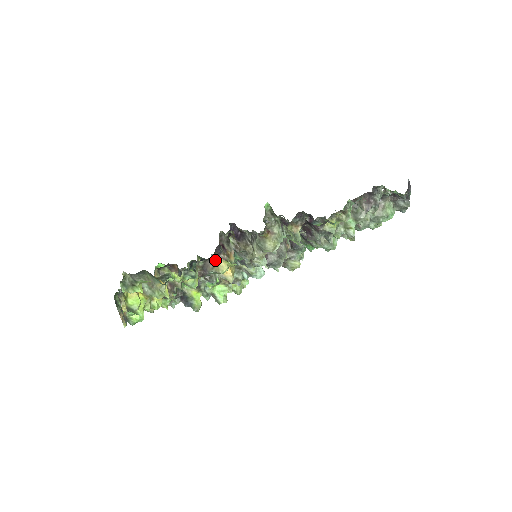
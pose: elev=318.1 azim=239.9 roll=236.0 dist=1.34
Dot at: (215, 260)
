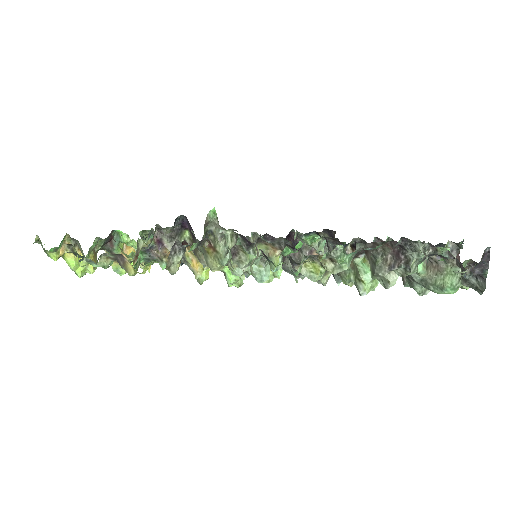
Dot at: (123, 258)
